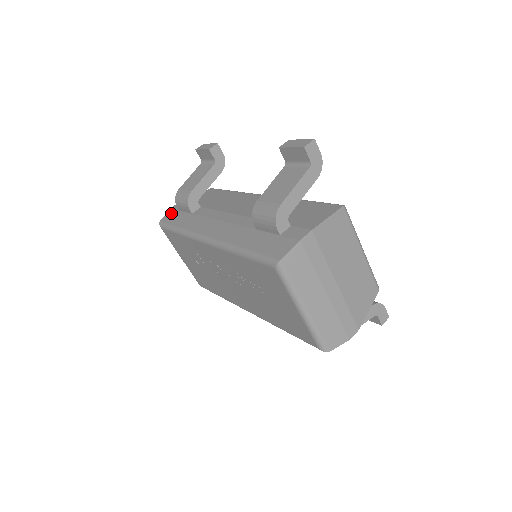
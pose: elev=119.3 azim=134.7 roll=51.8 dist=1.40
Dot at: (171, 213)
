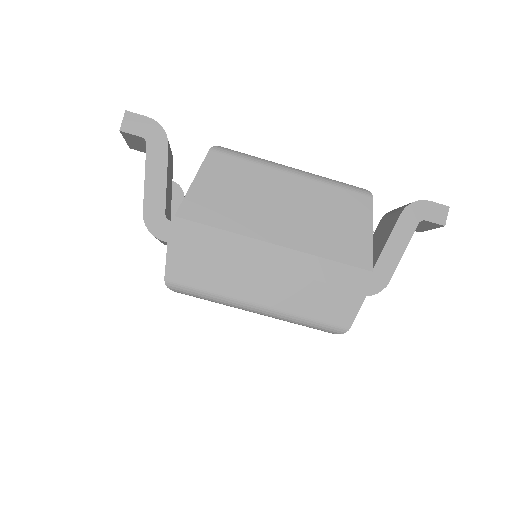
Dot at: occluded
